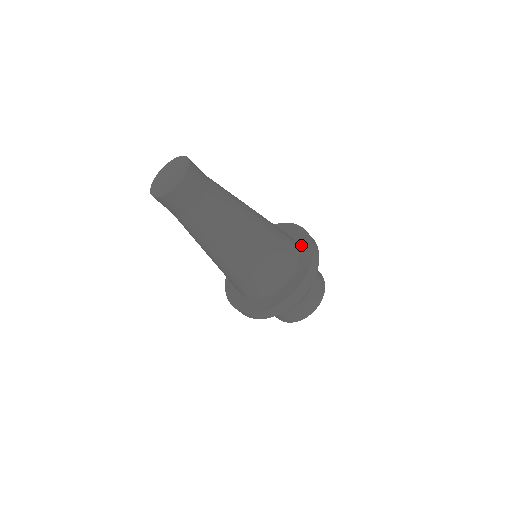
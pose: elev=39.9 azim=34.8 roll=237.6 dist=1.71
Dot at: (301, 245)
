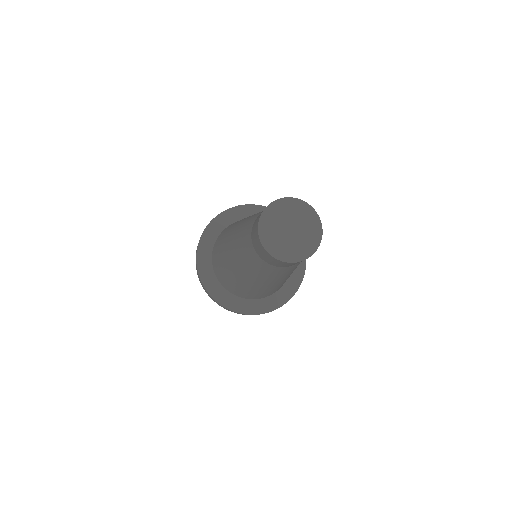
Dot at: occluded
